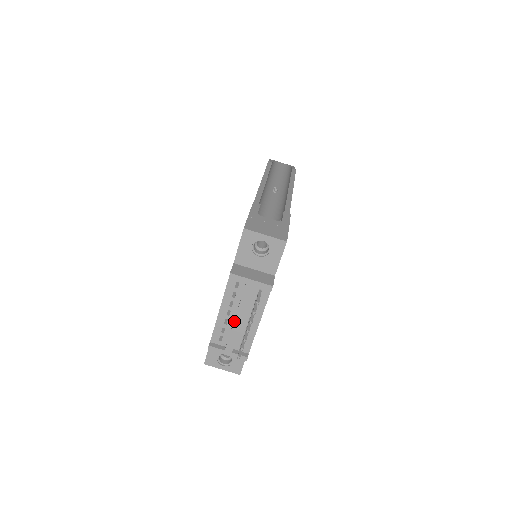
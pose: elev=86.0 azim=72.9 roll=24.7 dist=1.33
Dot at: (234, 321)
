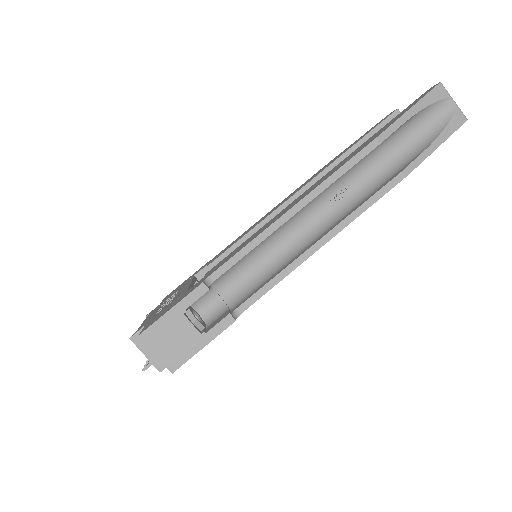
Dot at: occluded
